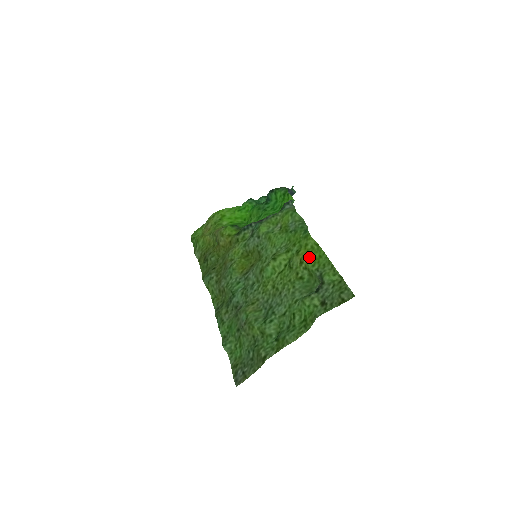
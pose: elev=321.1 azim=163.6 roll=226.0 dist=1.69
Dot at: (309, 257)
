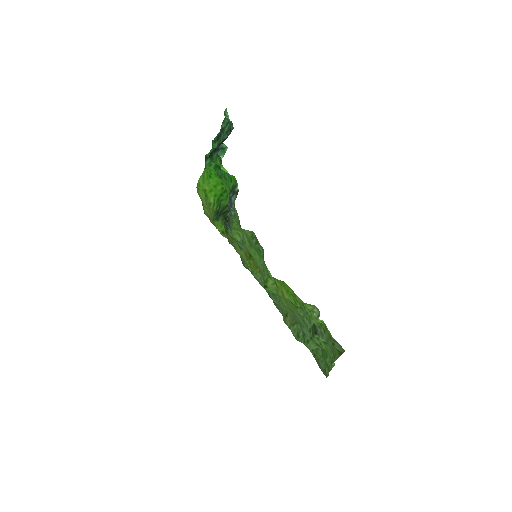
Dot at: (286, 294)
